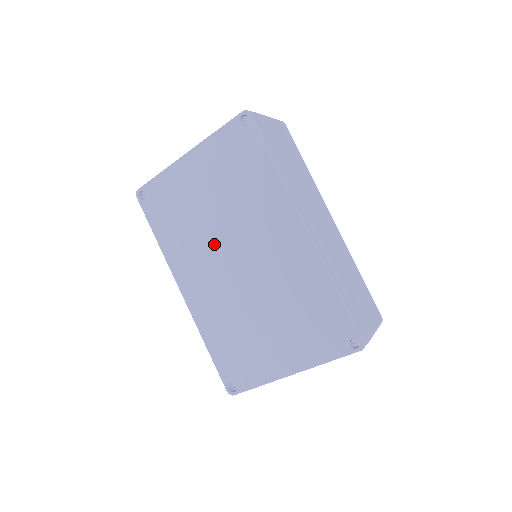
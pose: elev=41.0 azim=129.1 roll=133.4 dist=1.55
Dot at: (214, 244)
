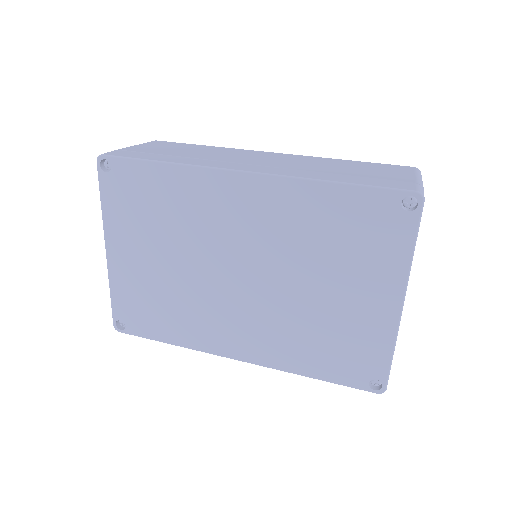
Dot at: (208, 287)
